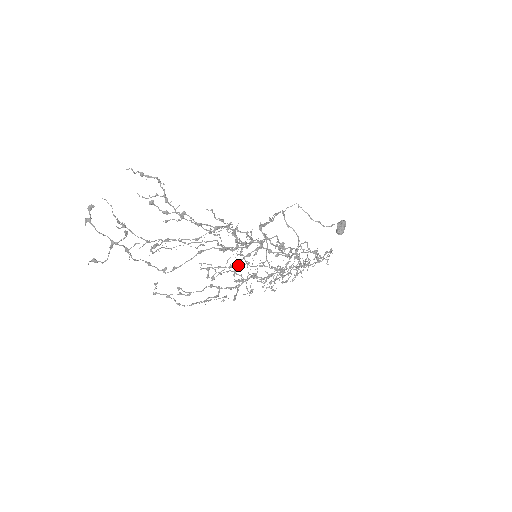
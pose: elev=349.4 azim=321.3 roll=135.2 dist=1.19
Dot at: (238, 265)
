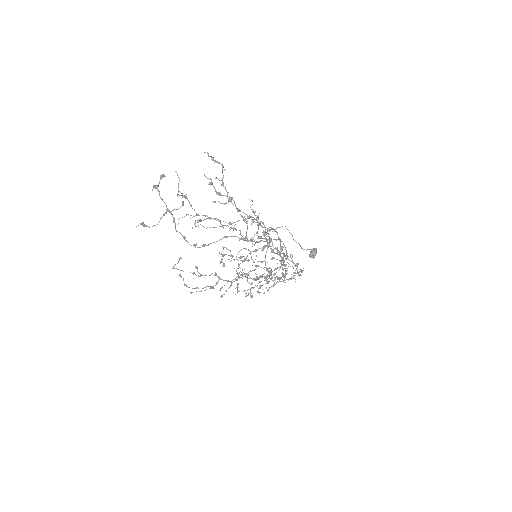
Dot at: occluded
